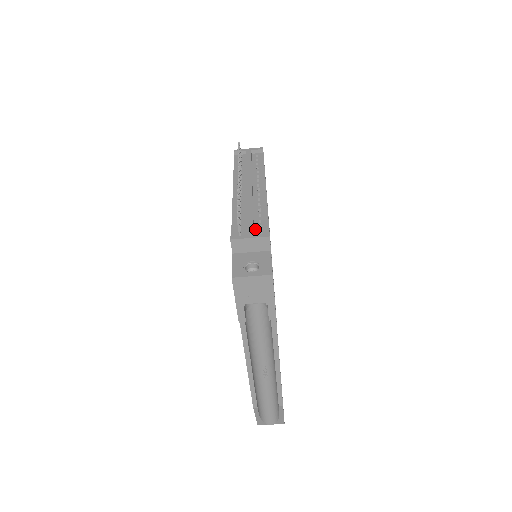
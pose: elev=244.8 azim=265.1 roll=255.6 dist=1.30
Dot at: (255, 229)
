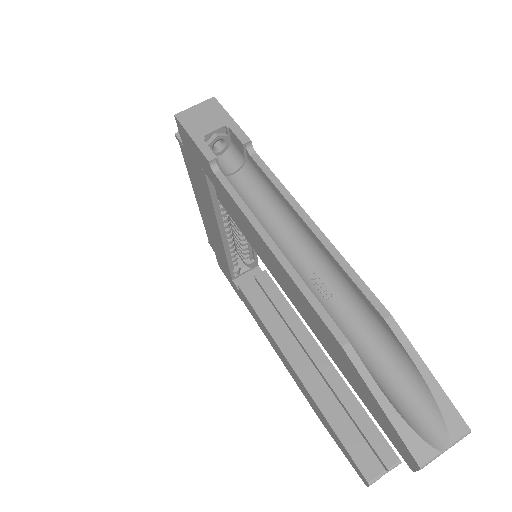
Dot at: occluded
